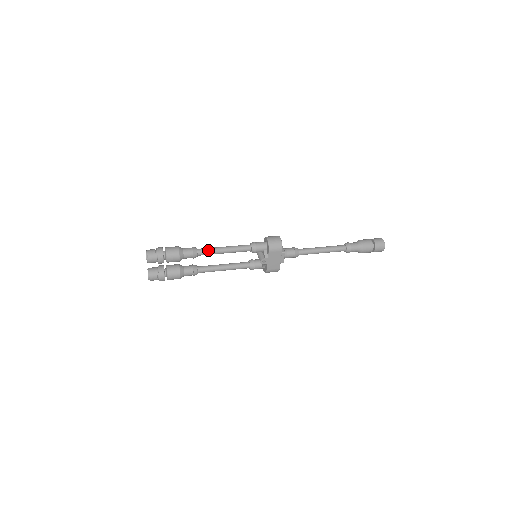
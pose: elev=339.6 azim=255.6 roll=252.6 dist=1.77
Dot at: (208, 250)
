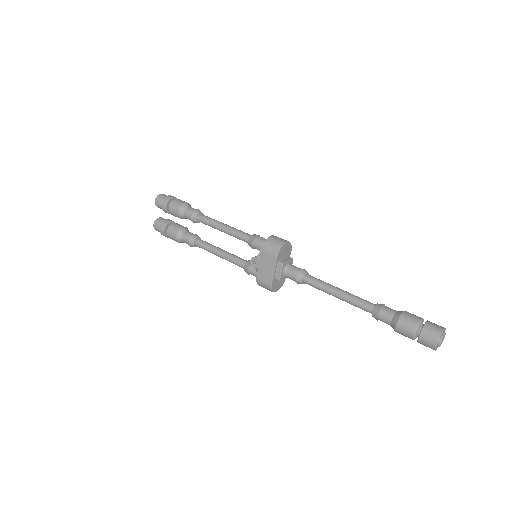
Dot at: (209, 219)
